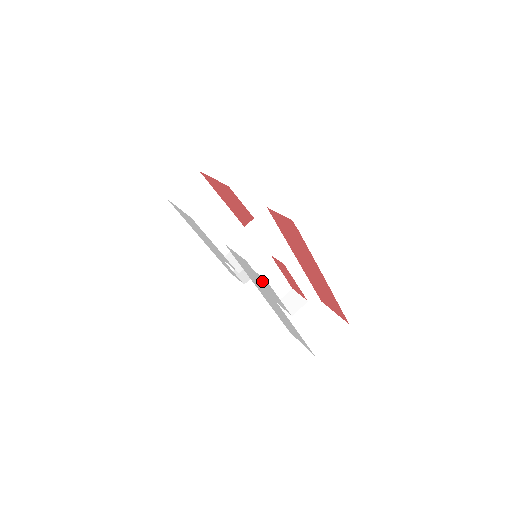
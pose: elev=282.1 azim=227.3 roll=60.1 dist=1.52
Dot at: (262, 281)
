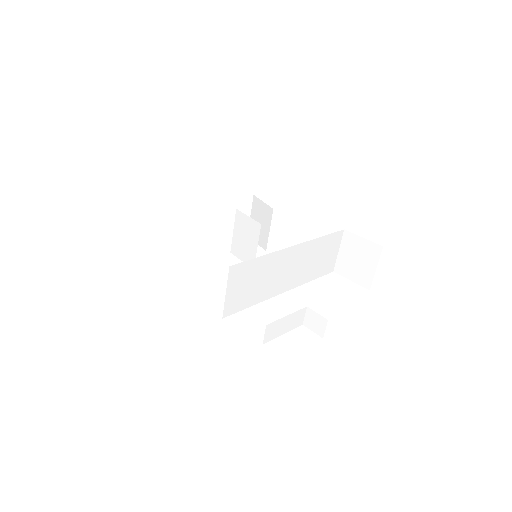
Dot at: occluded
